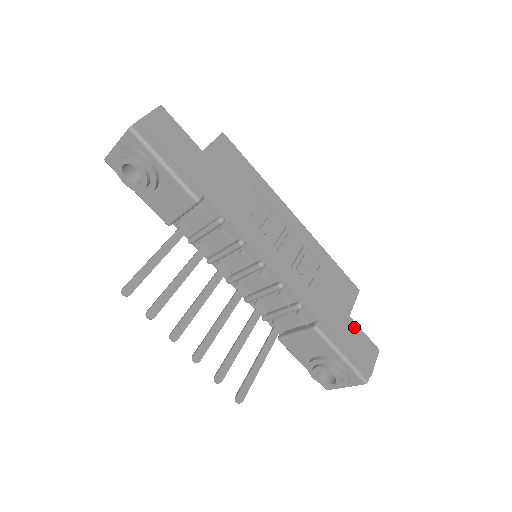
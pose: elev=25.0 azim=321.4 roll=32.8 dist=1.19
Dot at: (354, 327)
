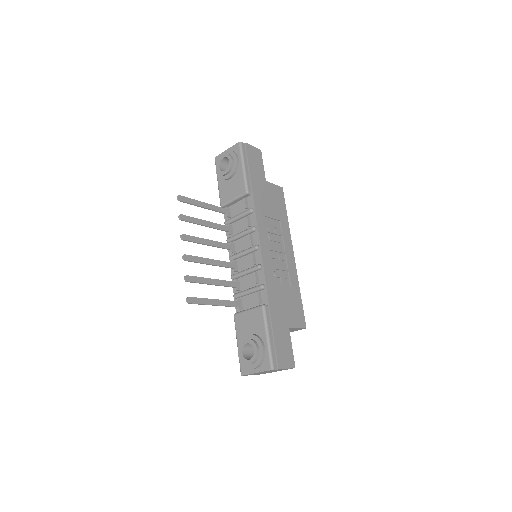
Dot at: (288, 336)
